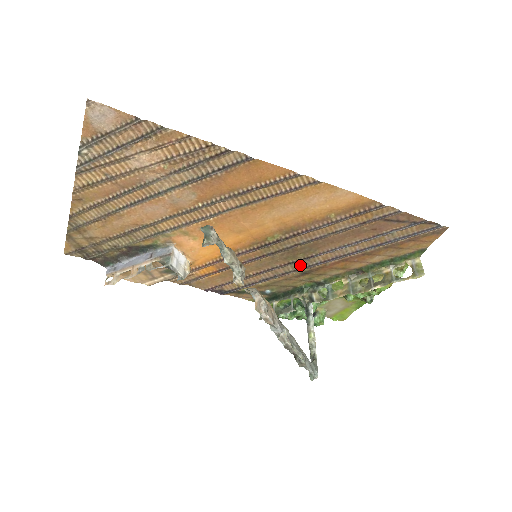
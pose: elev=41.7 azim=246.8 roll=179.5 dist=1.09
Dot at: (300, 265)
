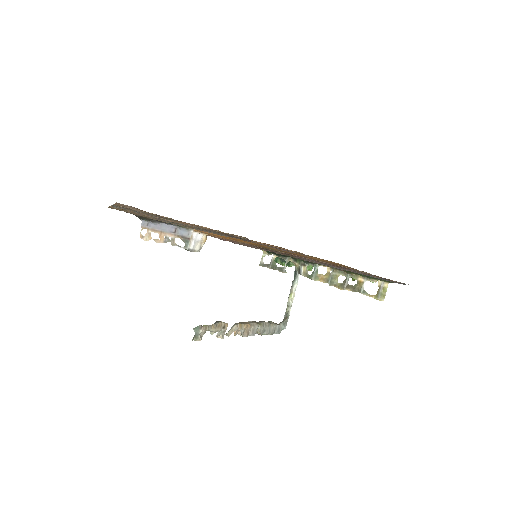
Dot at: occluded
